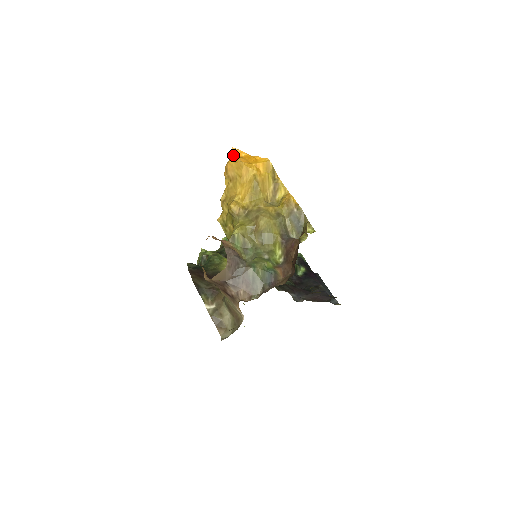
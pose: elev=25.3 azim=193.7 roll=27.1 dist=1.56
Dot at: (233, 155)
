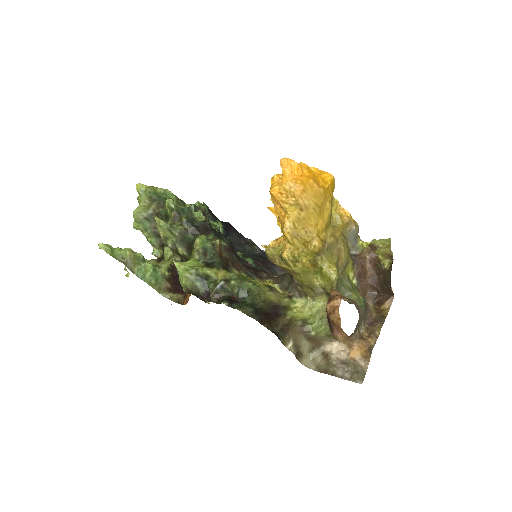
Dot at: (292, 171)
